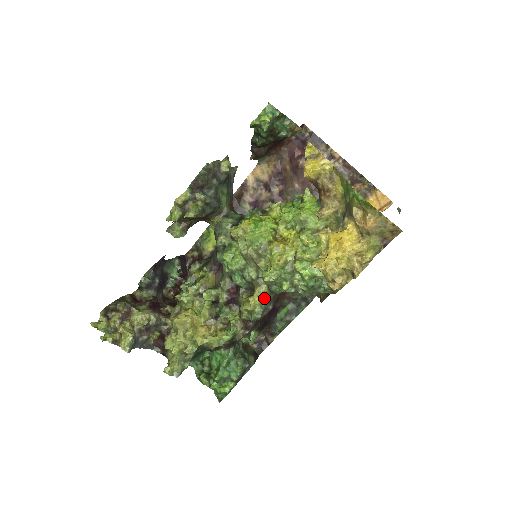
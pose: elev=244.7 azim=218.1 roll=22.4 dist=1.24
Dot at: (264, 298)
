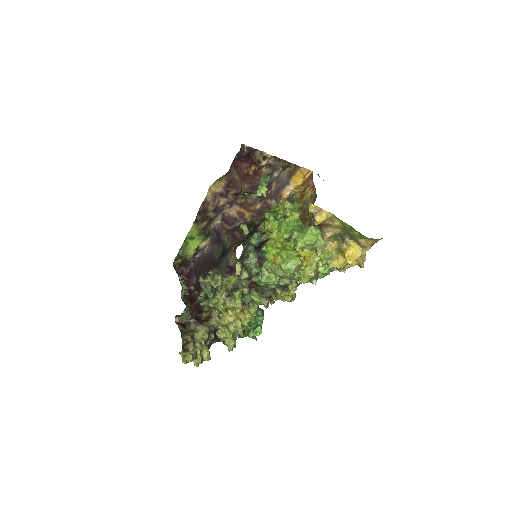
Dot at: (296, 289)
